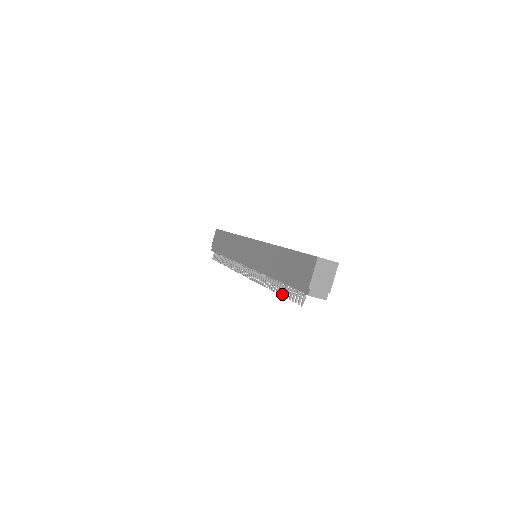
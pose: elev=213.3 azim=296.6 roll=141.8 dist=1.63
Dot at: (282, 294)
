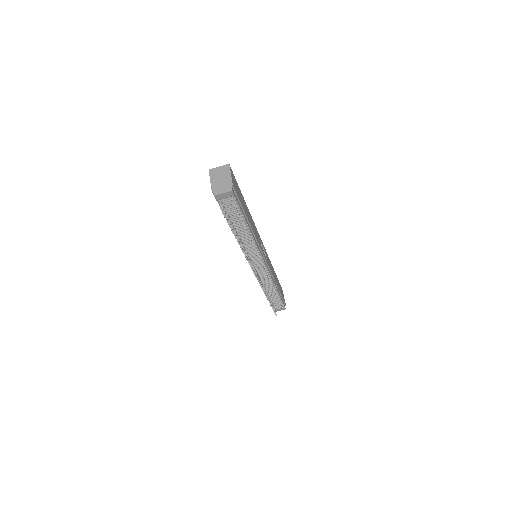
Dot at: (233, 232)
